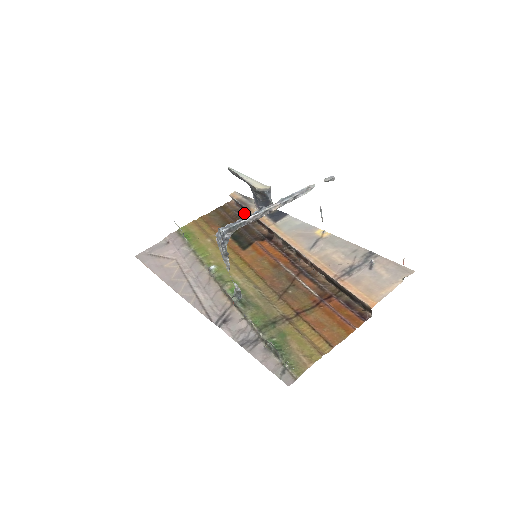
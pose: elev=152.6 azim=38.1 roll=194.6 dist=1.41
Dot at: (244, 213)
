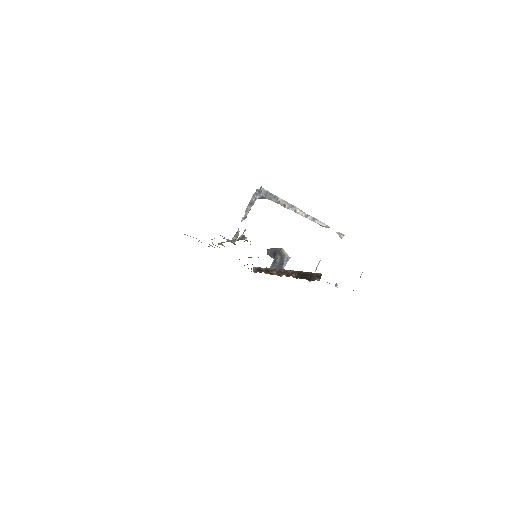
Dot at: (257, 271)
